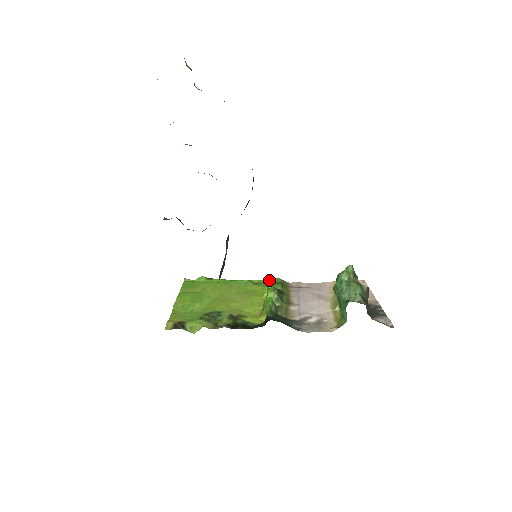
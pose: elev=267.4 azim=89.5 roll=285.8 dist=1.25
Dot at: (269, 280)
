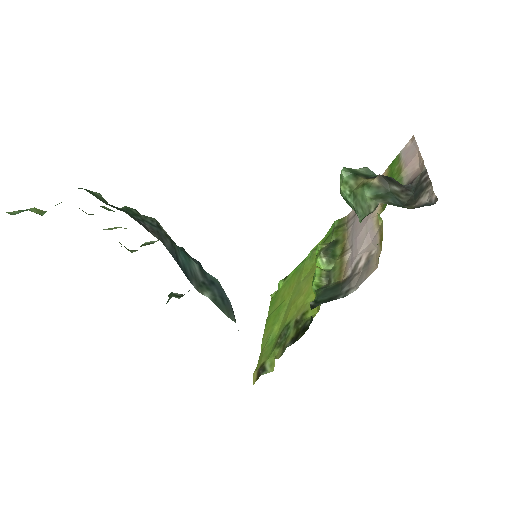
Dot at: (328, 232)
